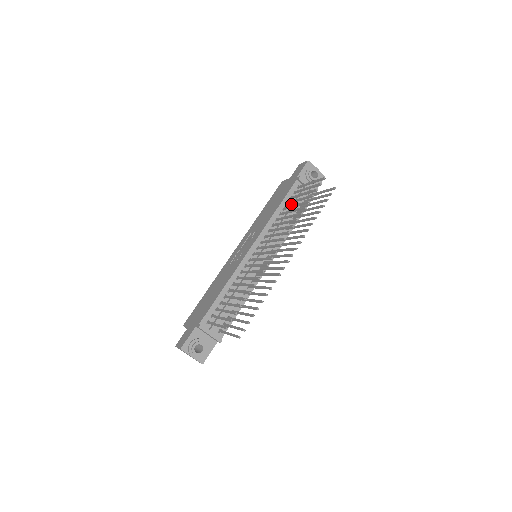
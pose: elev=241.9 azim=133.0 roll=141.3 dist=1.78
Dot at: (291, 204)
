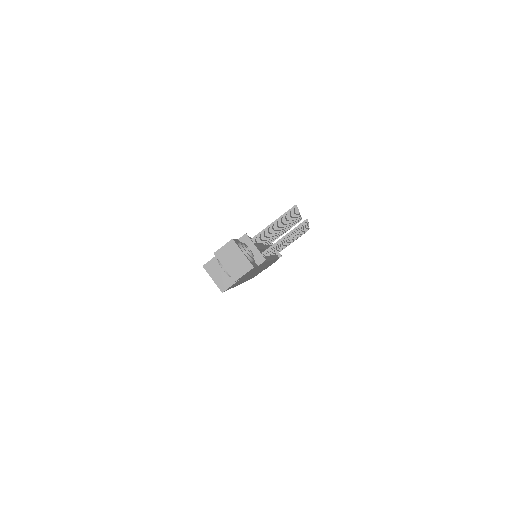
Dot at: occluded
